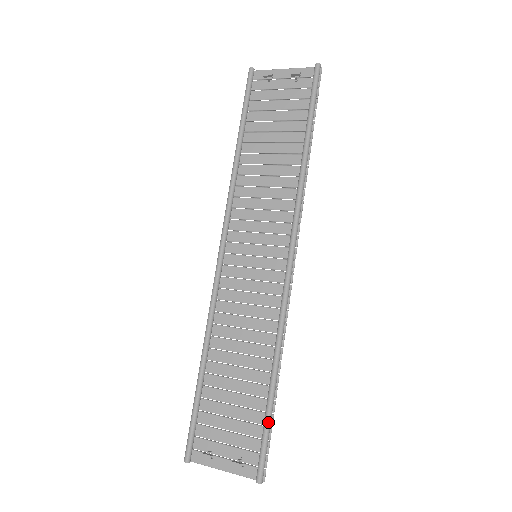
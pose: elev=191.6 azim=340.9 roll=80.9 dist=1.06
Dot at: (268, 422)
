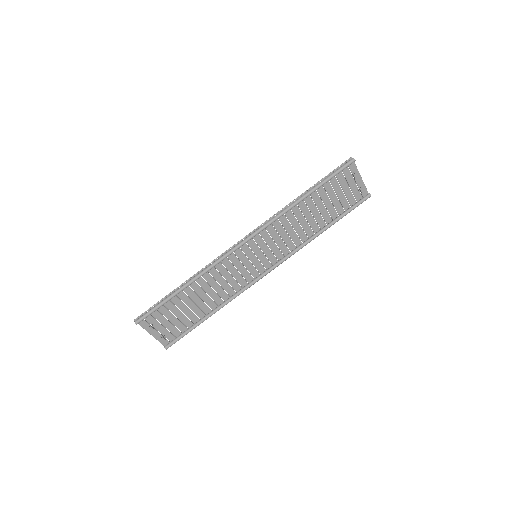
Dot at: occluded
